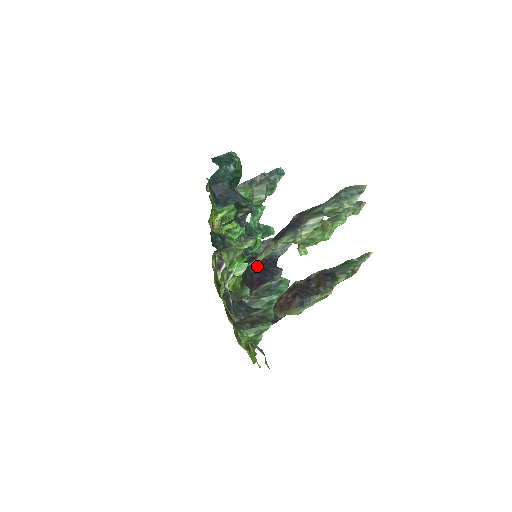
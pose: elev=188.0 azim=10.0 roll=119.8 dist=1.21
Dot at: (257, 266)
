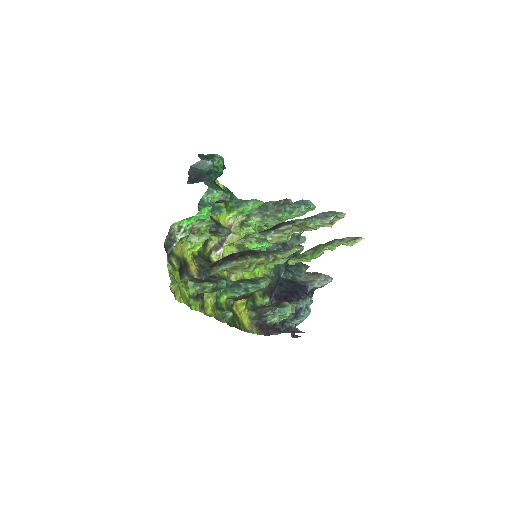
Dot at: (290, 287)
